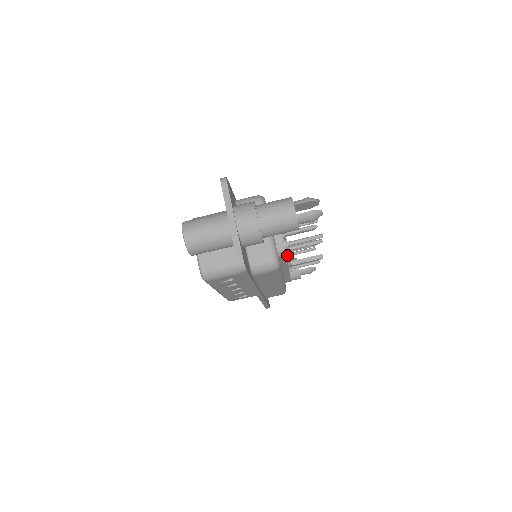
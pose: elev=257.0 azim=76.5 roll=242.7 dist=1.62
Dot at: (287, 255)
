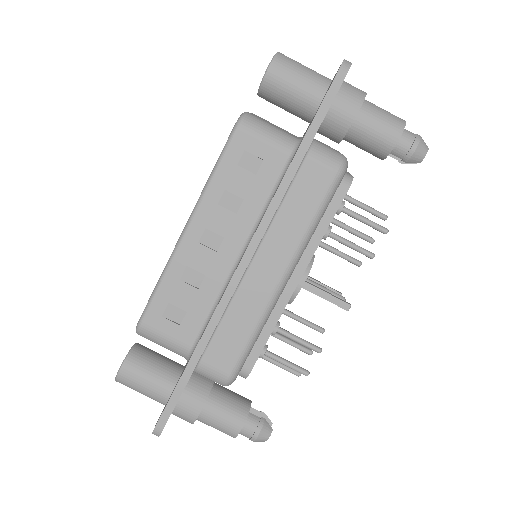
Dot at: occluded
